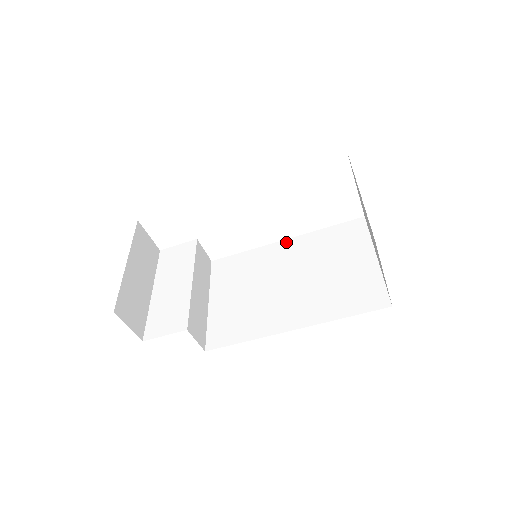
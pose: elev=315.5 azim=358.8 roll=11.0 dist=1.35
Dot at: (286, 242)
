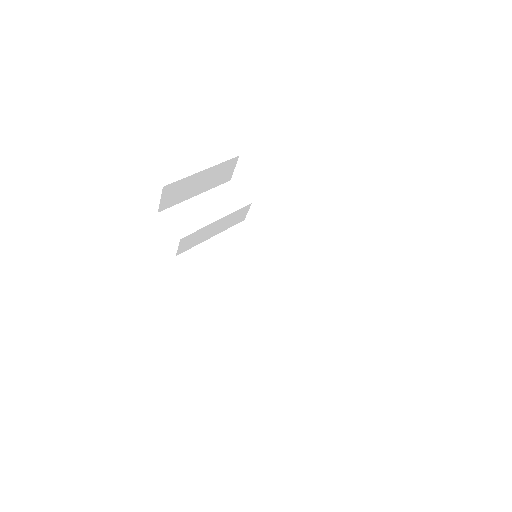
Dot at: (284, 267)
